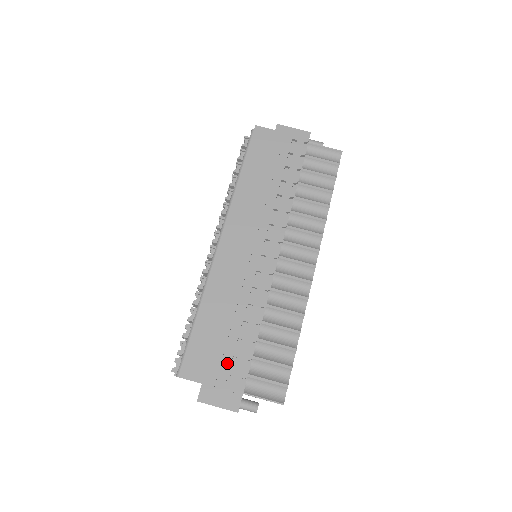
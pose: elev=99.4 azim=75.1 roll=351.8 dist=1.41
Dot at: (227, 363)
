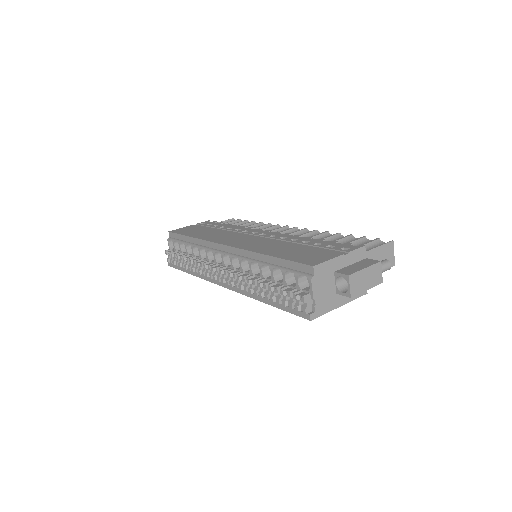
Dot at: (328, 250)
